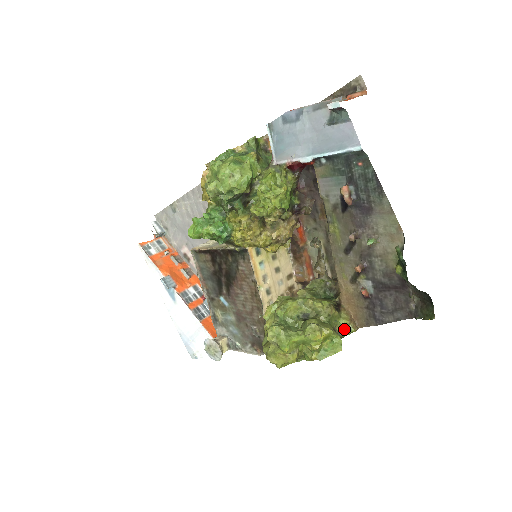
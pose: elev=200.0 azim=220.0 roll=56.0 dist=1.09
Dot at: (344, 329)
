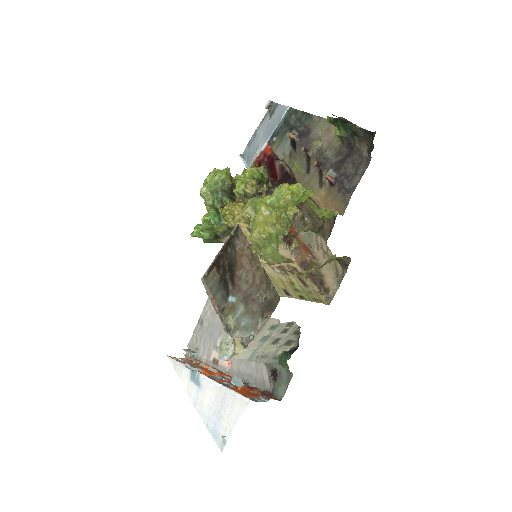
Dot at: (326, 215)
